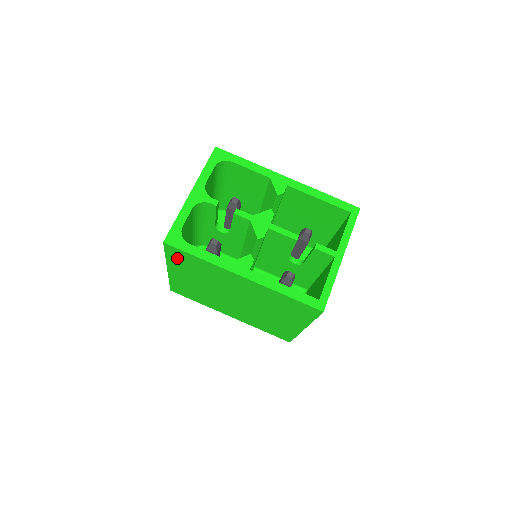
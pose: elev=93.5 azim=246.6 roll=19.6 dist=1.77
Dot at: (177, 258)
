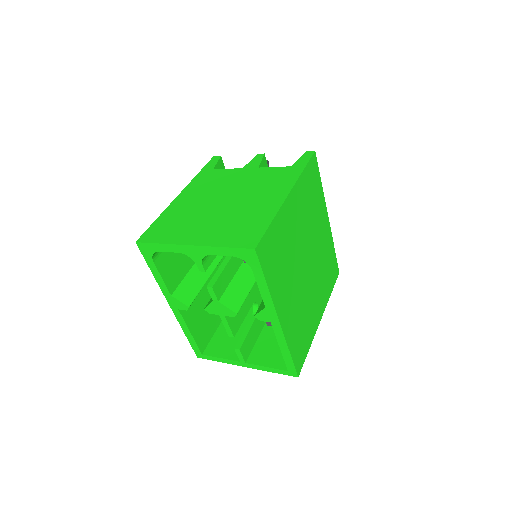
Dot at: occluded
